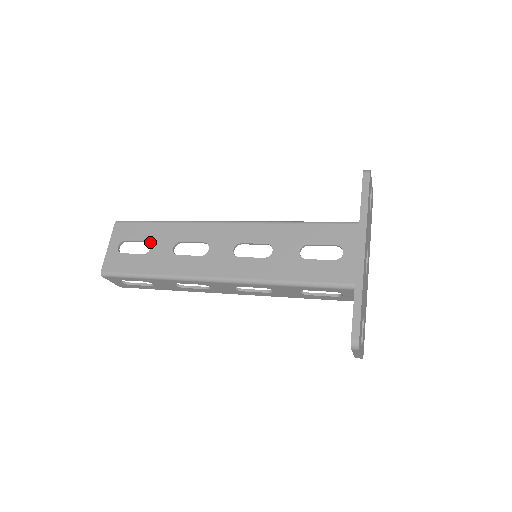
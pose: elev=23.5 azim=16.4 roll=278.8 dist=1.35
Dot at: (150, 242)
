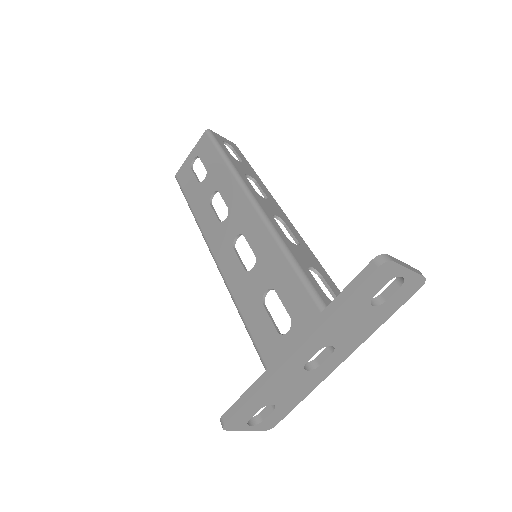
Dot at: (207, 173)
